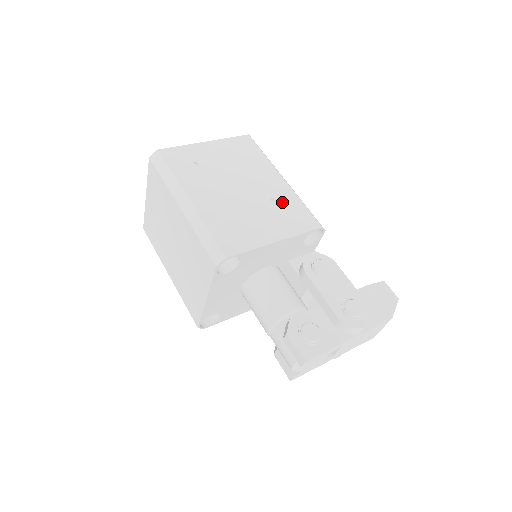
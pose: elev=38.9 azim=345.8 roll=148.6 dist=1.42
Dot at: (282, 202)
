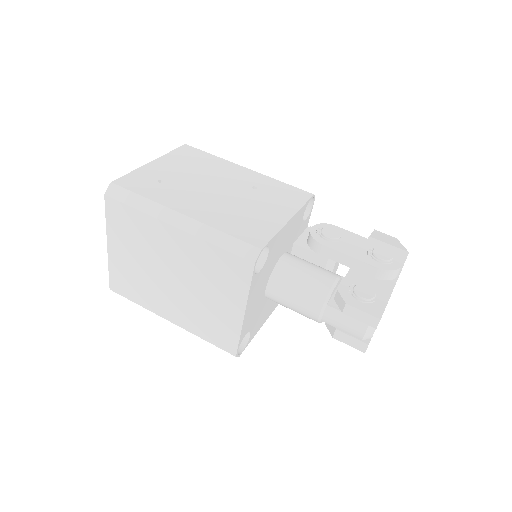
Dot at: (264, 187)
